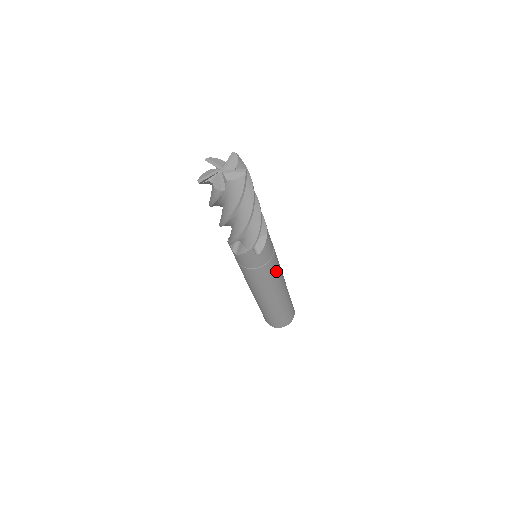
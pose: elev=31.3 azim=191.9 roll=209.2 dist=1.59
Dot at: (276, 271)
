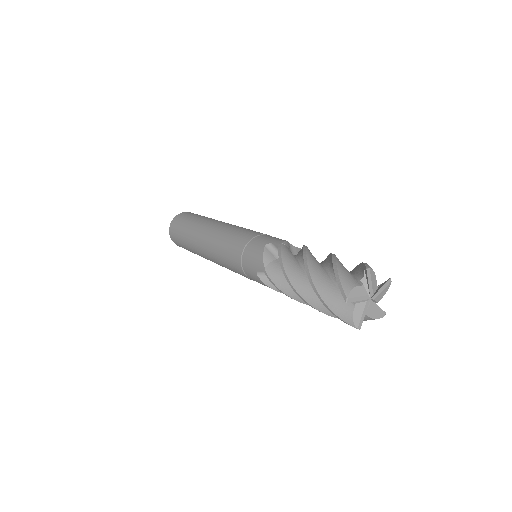
Dot at: occluded
